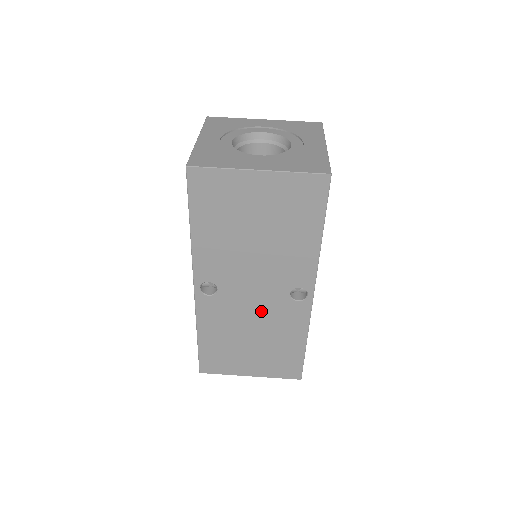
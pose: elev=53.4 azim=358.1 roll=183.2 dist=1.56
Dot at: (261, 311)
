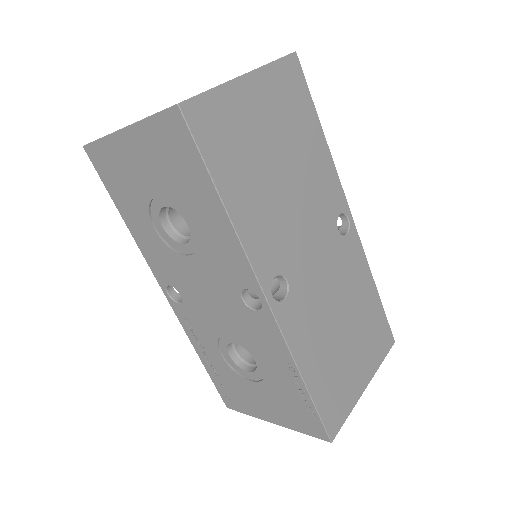
Dot at: (331, 277)
